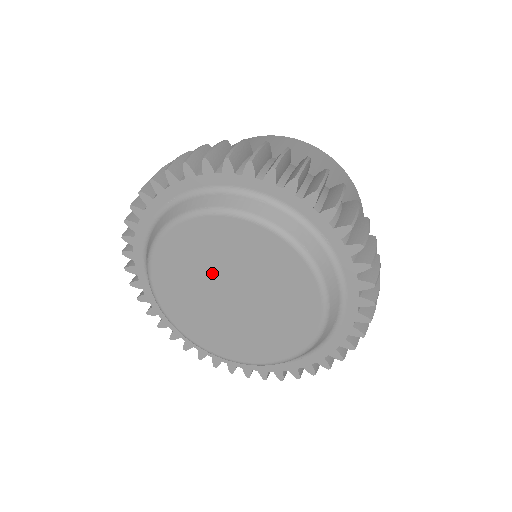
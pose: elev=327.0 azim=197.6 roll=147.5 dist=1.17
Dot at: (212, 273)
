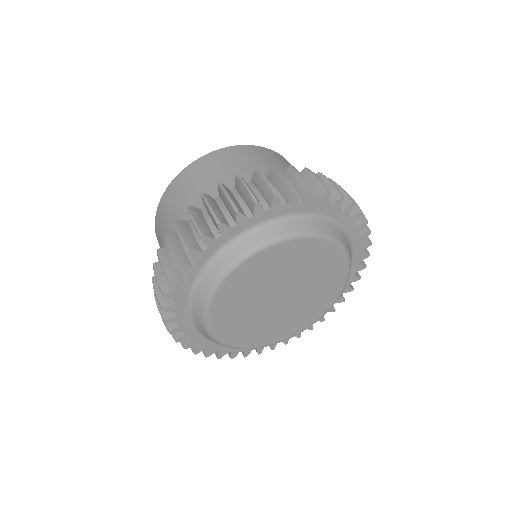
Dot at: (286, 279)
